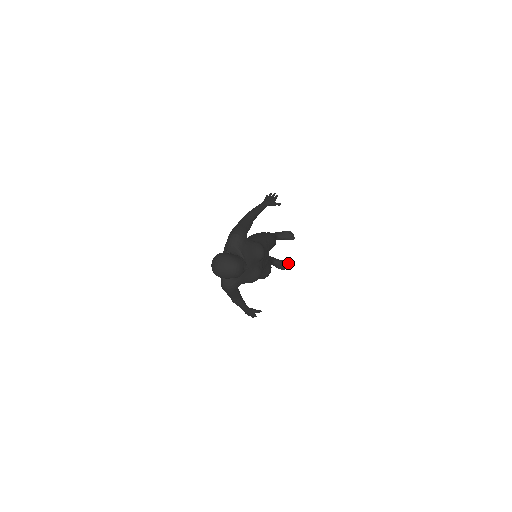
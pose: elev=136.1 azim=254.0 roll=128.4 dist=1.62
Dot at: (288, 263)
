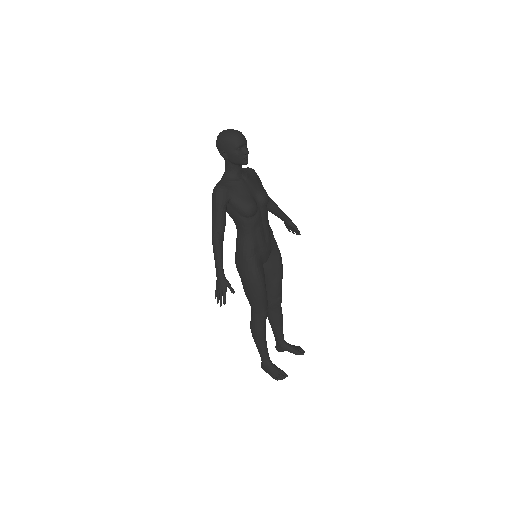
Dot at: occluded
